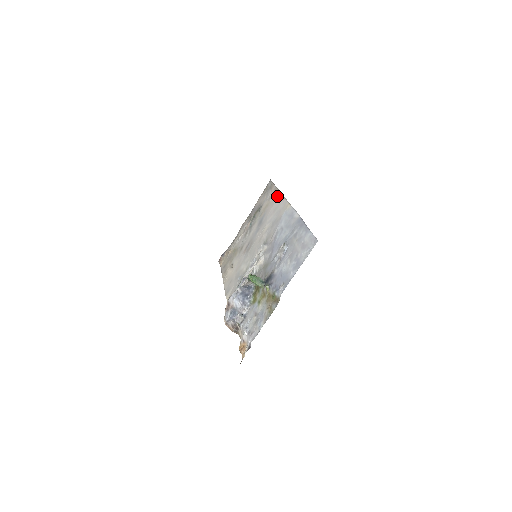
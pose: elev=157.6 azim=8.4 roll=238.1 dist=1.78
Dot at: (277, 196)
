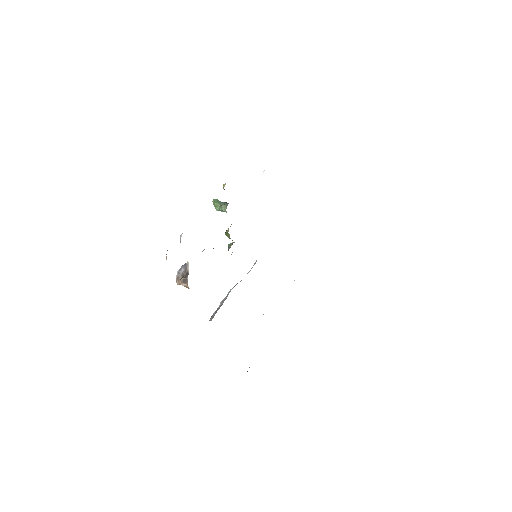
Dot at: occluded
